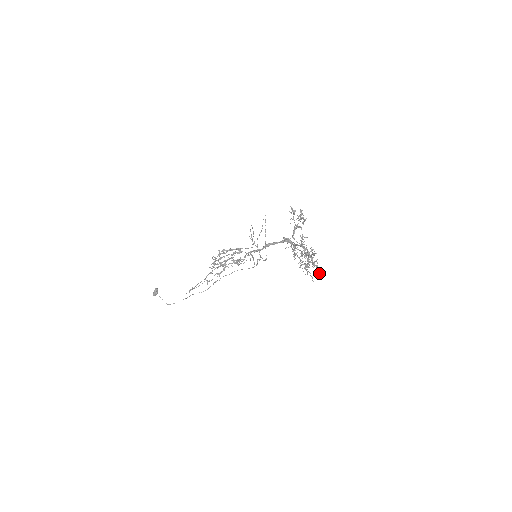
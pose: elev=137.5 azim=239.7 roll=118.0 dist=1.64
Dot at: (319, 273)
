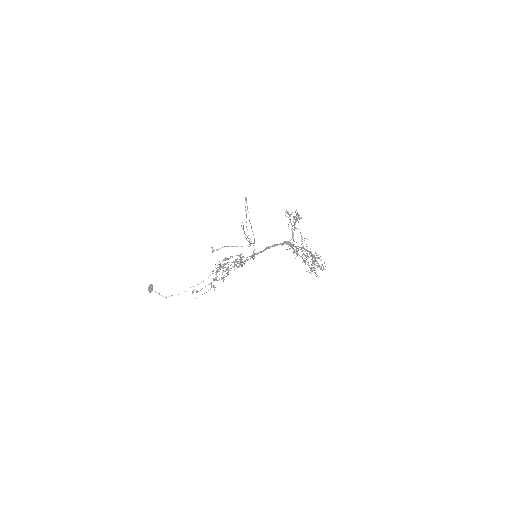
Dot at: occluded
